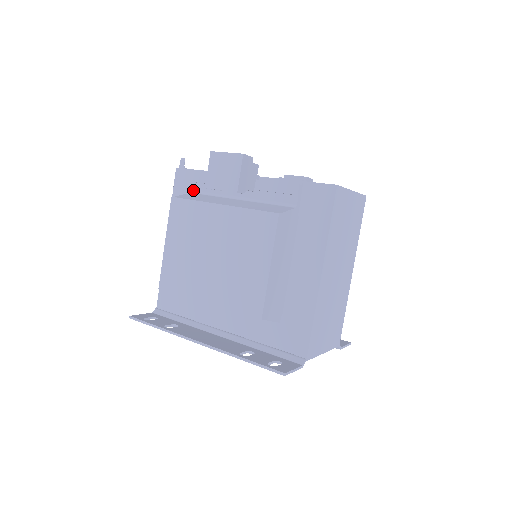
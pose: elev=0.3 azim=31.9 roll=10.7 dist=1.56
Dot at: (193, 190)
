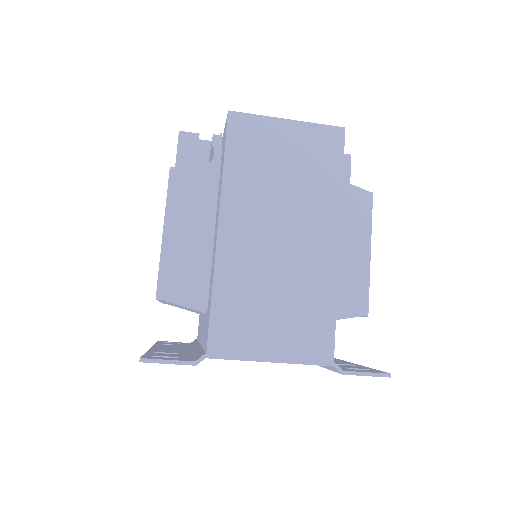
Dot at: occluded
